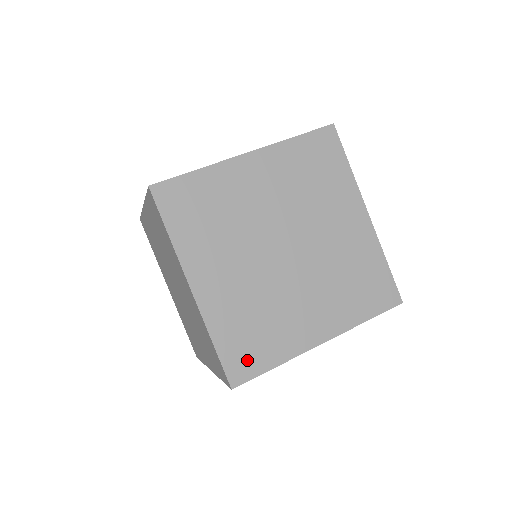
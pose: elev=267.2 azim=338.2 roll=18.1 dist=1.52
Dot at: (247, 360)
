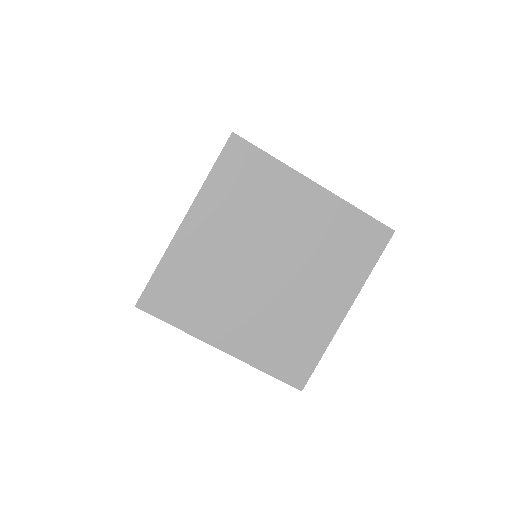
Dot at: (165, 301)
